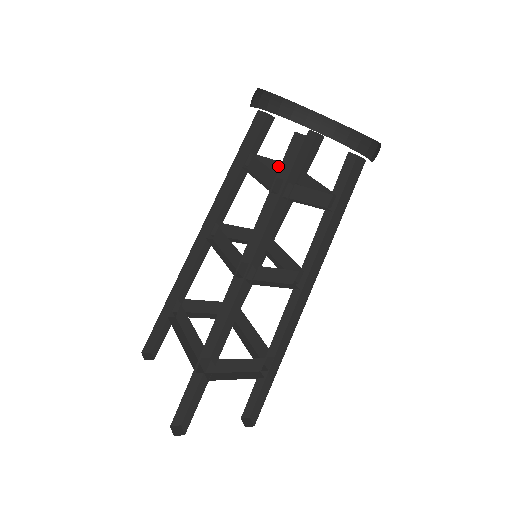
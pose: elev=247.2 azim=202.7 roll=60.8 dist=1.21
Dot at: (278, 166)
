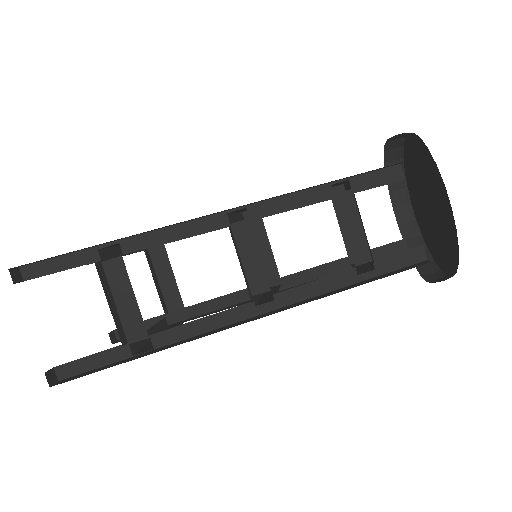
Dot at: occluded
